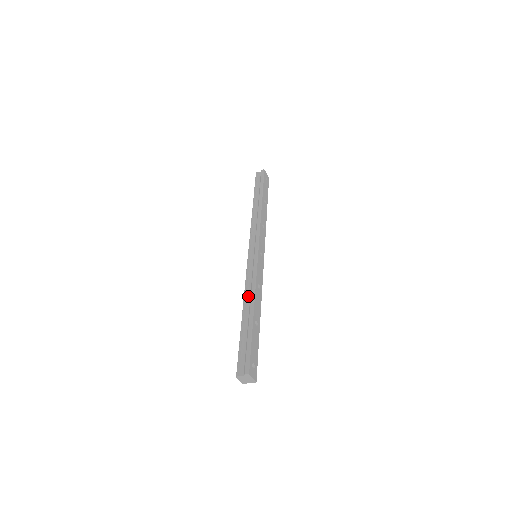
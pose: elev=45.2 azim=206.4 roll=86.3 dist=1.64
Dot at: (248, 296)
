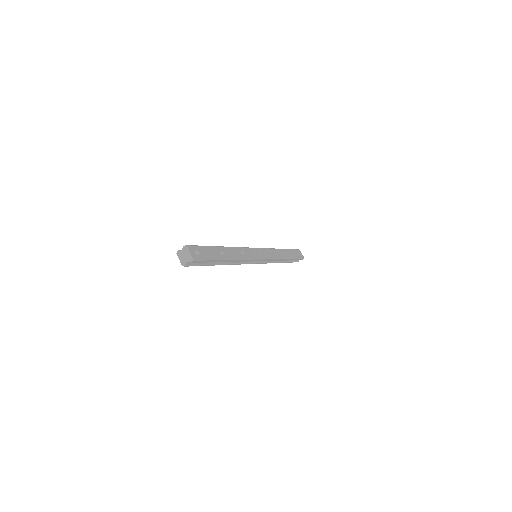
Dot at: occluded
